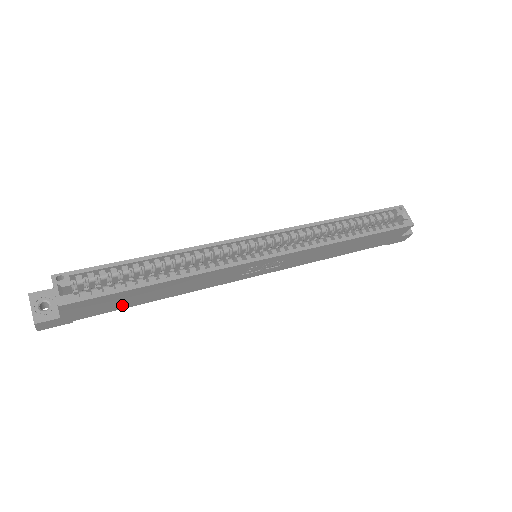
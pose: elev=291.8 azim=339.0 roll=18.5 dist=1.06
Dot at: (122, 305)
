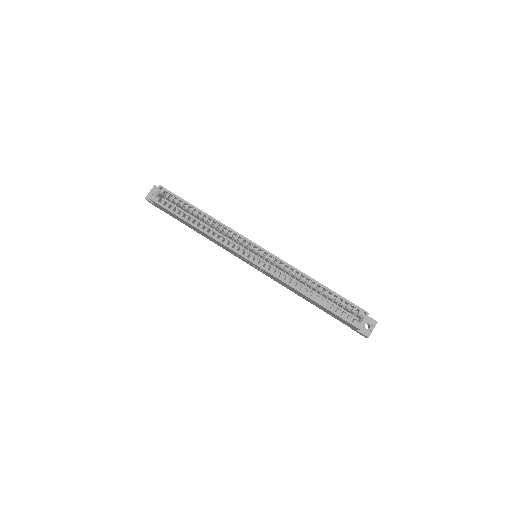
Dot at: (181, 221)
